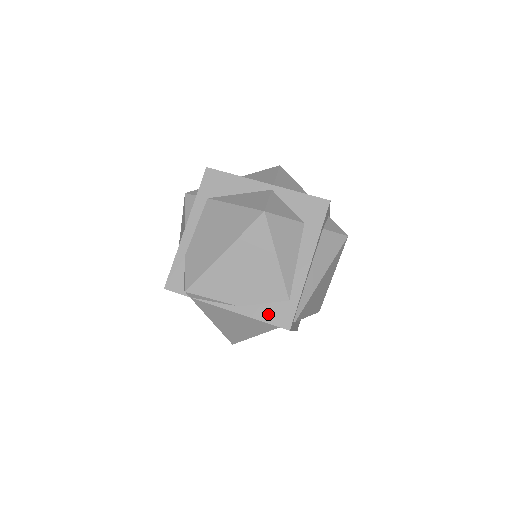
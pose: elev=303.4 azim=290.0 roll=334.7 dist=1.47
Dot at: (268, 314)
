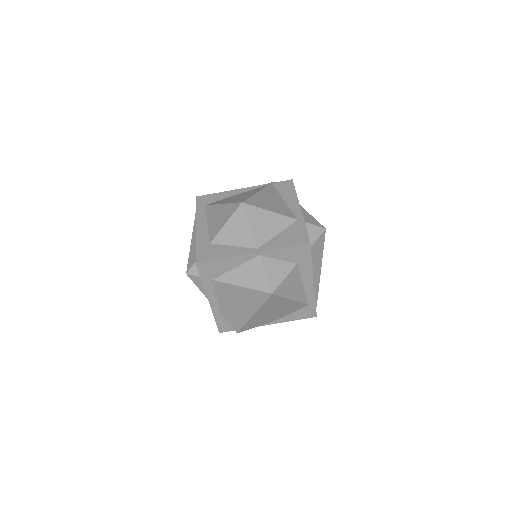
Dot at: (298, 316)
